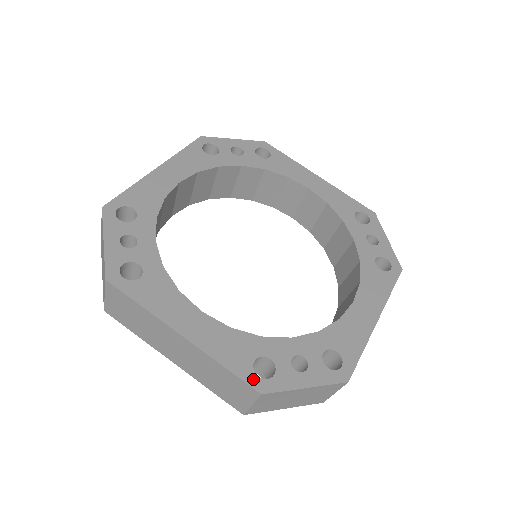
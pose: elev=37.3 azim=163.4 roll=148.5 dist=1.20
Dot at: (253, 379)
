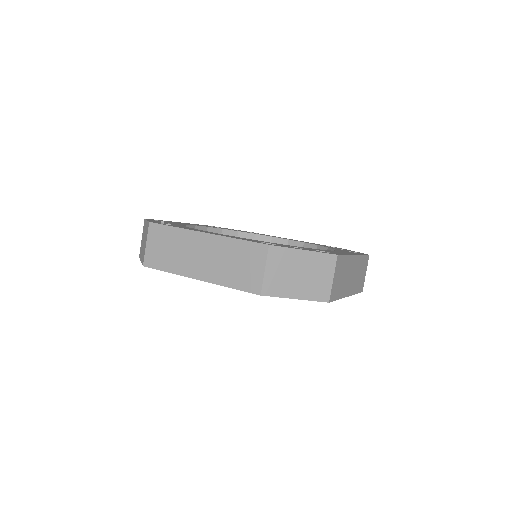
Dot at: (261, 243)
